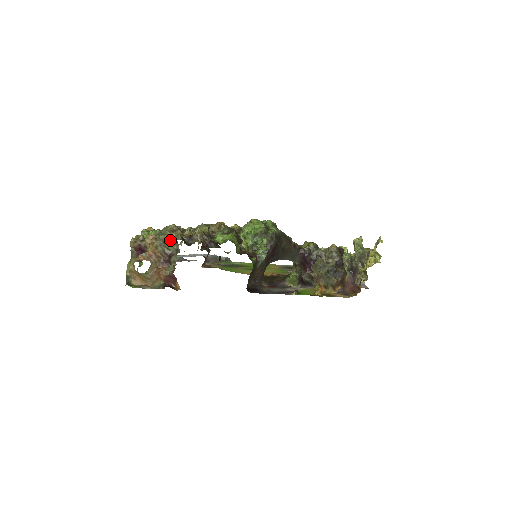
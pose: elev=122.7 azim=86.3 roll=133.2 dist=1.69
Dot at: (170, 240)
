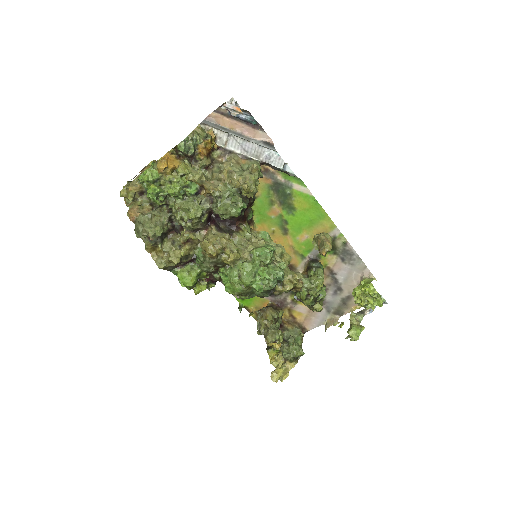
Dot at: occluded
